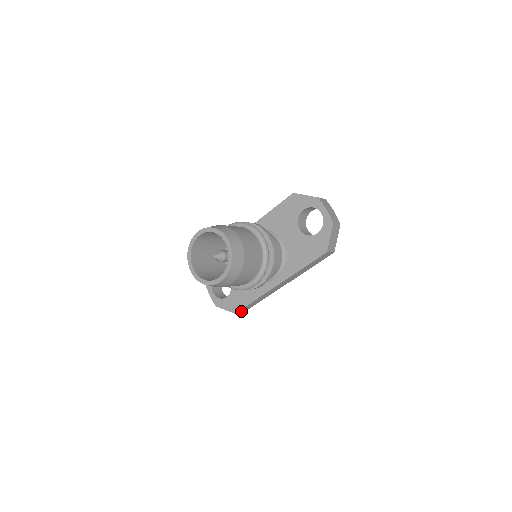
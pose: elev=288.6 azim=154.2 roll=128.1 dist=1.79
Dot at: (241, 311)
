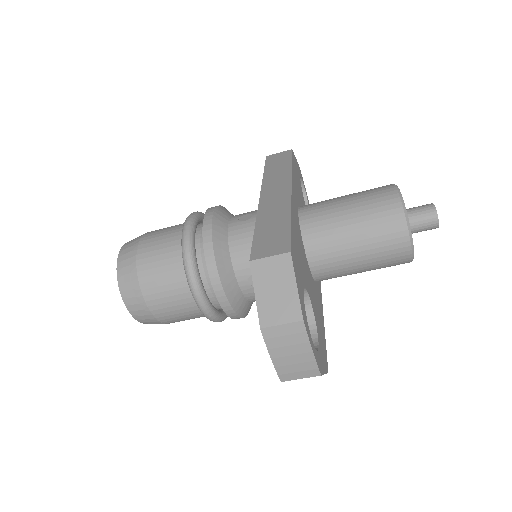
Dot at: occluded
